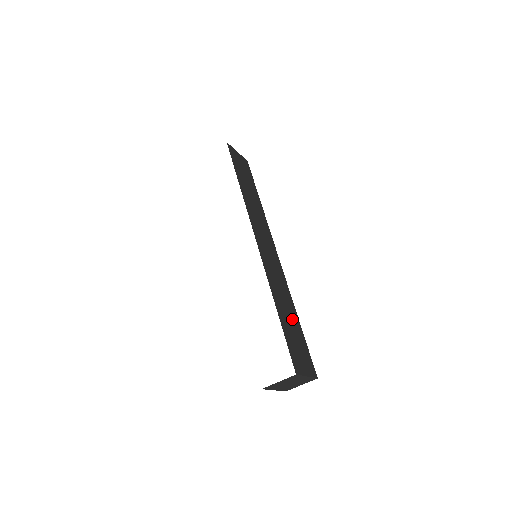
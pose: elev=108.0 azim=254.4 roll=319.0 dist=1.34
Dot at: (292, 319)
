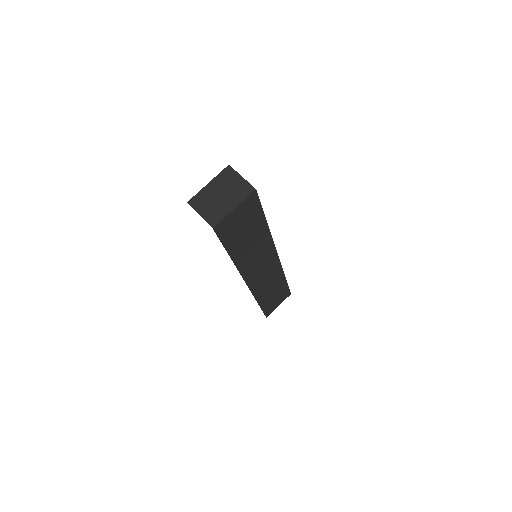
Dot at: (277, 289)
